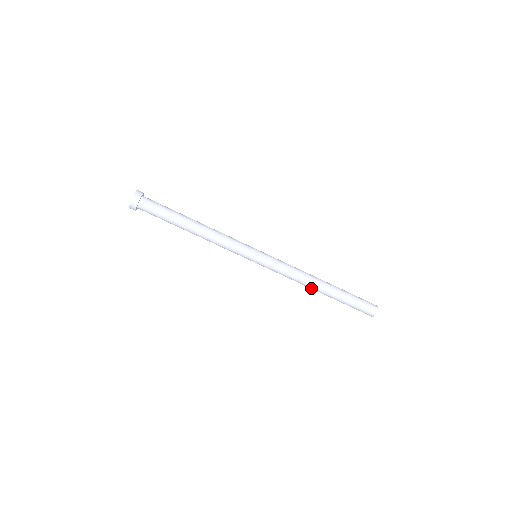
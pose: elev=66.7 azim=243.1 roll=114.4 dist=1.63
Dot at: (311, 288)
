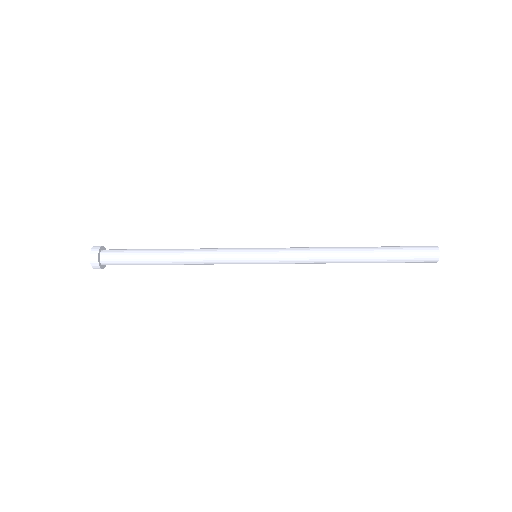
Dot at: occluded
